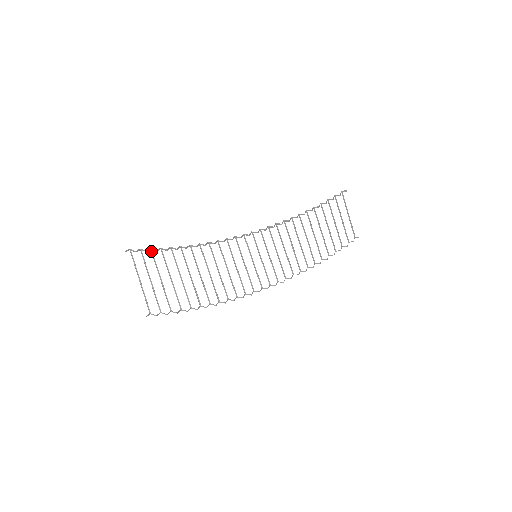
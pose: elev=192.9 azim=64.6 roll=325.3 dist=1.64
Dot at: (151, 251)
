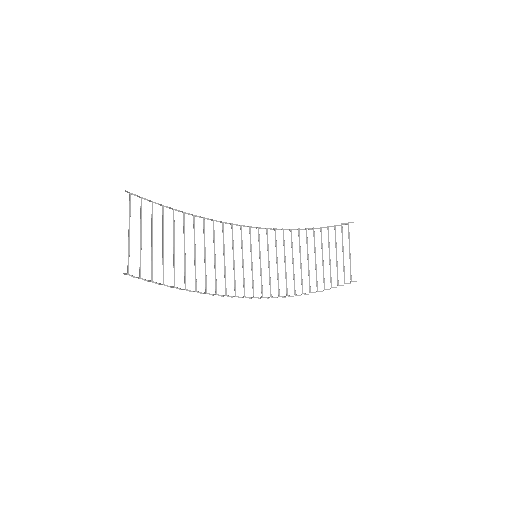
Dot at: (152, 204)
